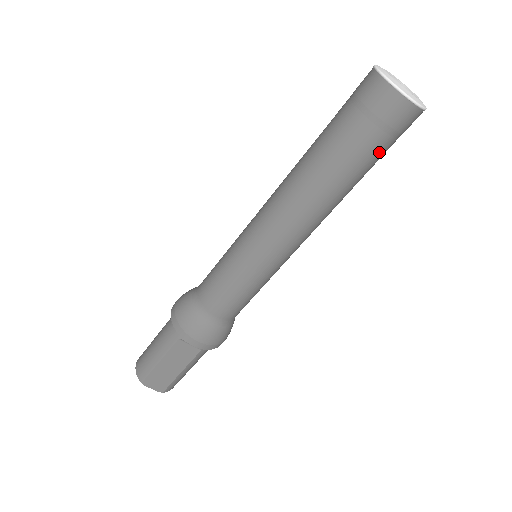
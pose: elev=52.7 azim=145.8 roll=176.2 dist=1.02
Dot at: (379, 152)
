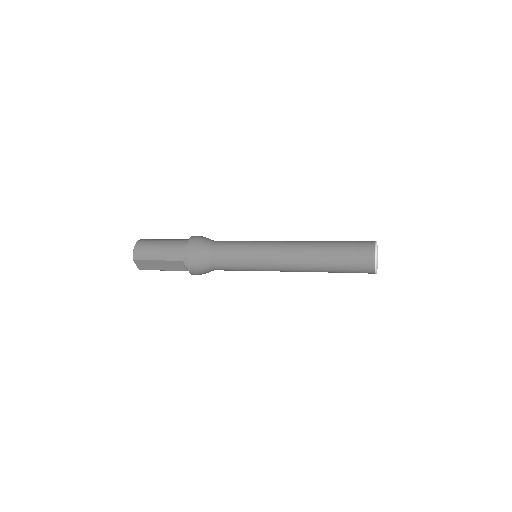
Dot at: occluded
